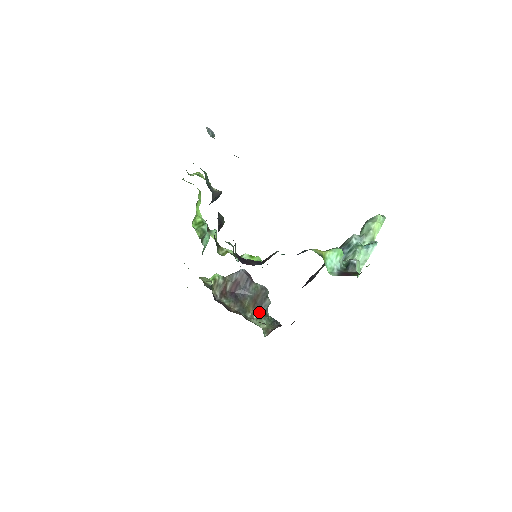
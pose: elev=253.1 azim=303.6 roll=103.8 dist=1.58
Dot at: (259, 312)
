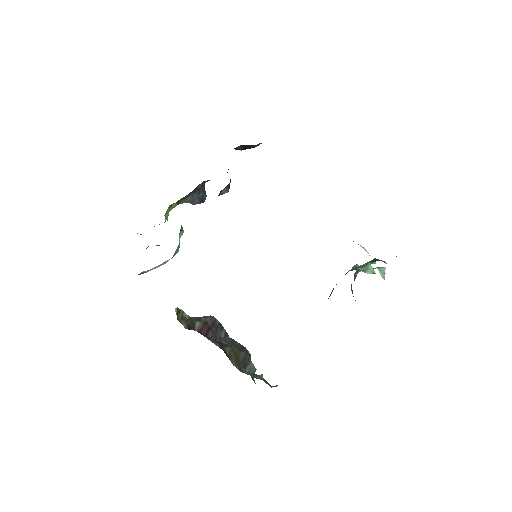
Dot at: (245, 373)
